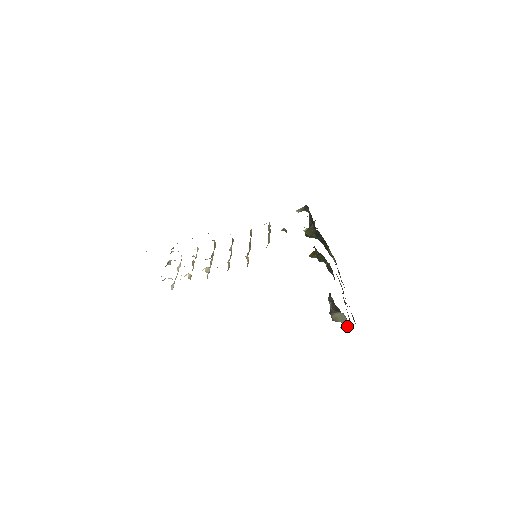
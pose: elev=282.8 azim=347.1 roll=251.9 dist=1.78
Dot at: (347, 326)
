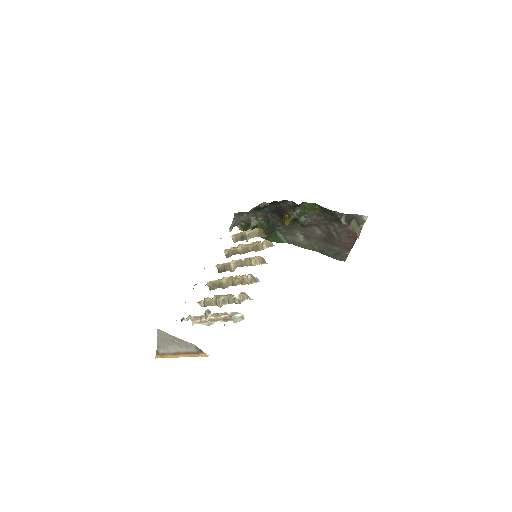
Dot at: (360, 232)
